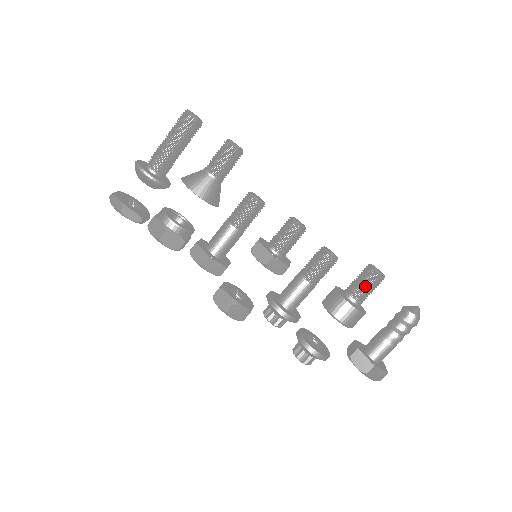
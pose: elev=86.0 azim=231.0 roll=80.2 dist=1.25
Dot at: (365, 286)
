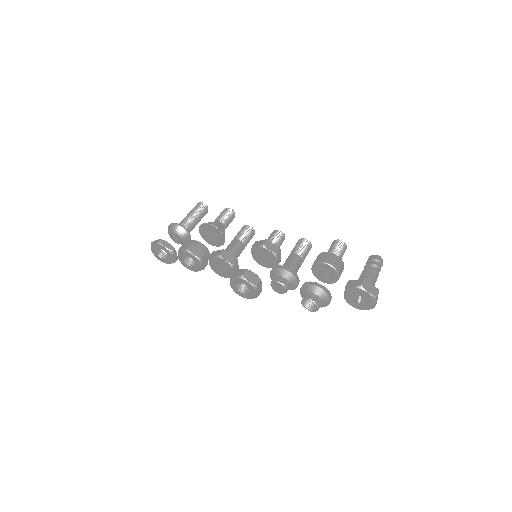
Dot at: (335, 247)
